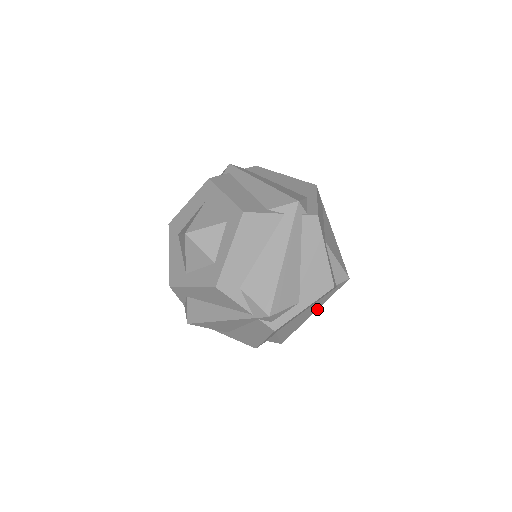
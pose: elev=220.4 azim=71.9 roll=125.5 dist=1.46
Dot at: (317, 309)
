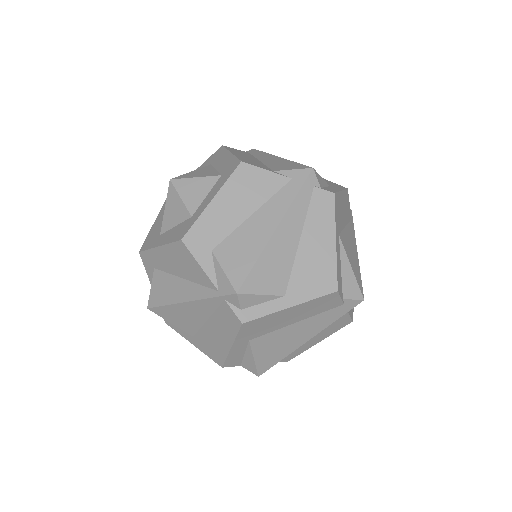
Dot at: (314, 335)
